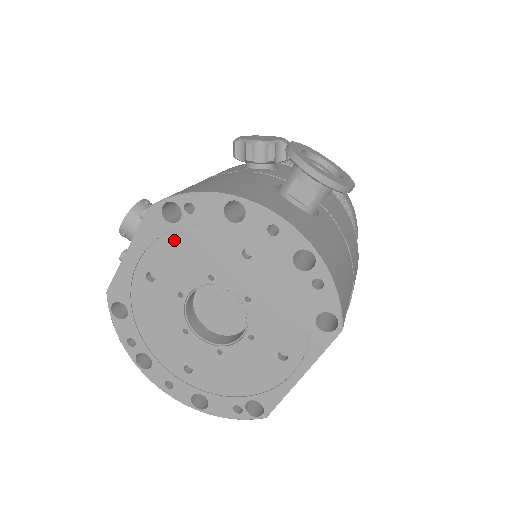
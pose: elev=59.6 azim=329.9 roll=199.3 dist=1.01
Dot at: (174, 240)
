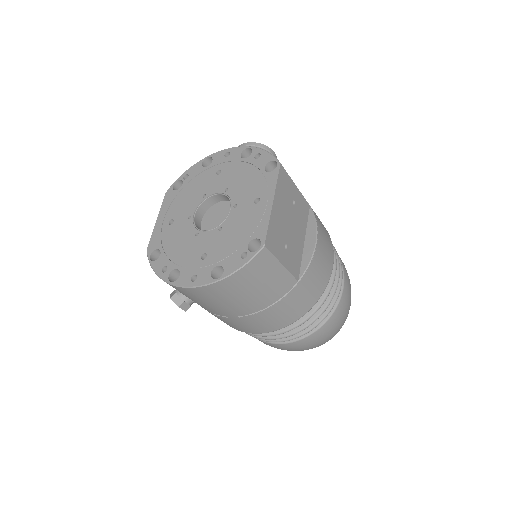
Dot at: (181, 195)
